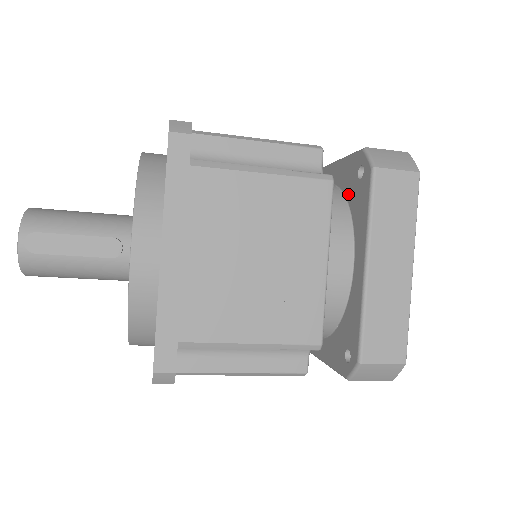
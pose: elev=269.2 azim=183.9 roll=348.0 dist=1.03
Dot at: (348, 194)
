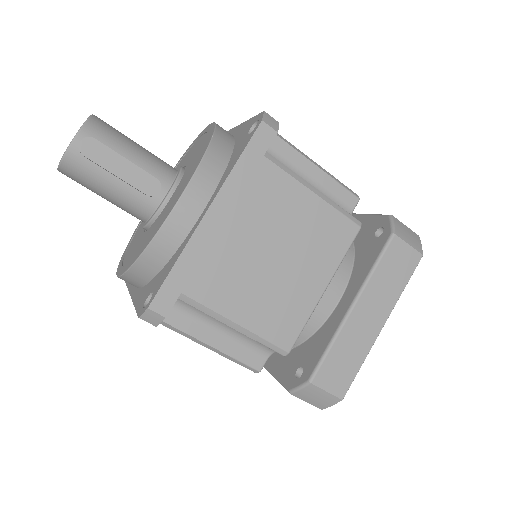
Dot at: (358, 244)
